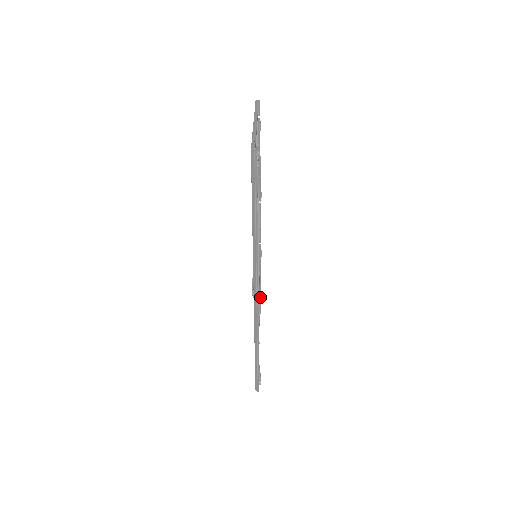
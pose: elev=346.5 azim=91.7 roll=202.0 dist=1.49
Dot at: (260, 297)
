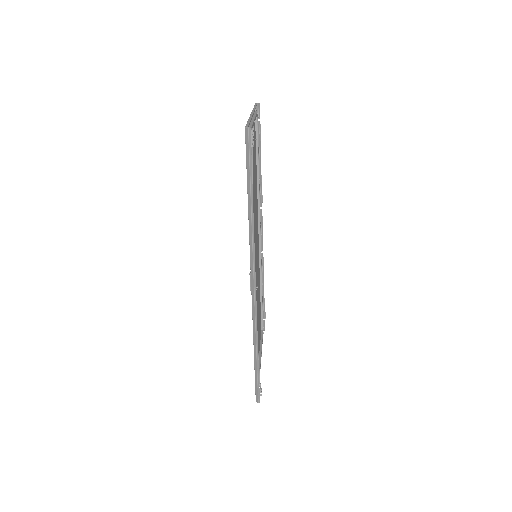
Dot at: (264, 311)
